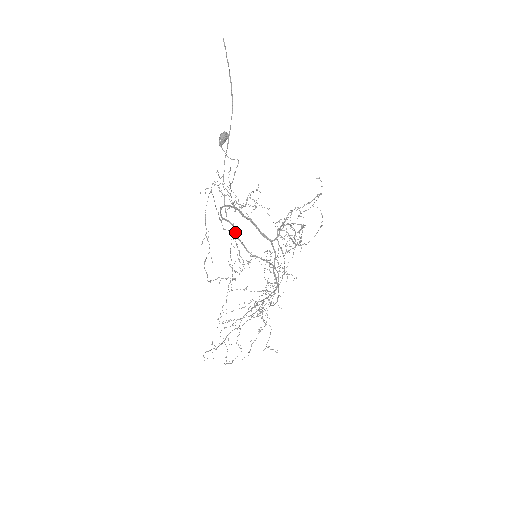
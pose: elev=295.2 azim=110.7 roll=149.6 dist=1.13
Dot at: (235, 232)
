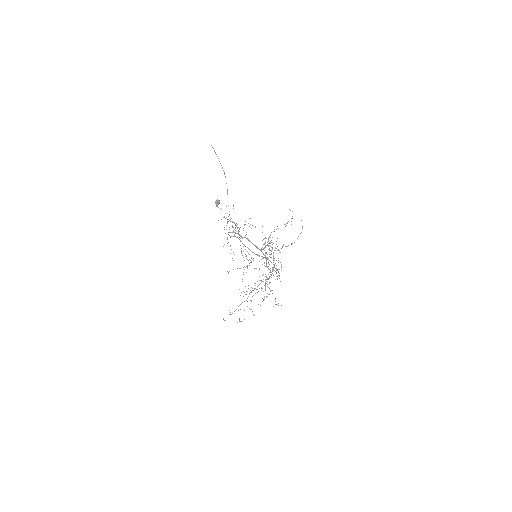
Dot at: occluded
